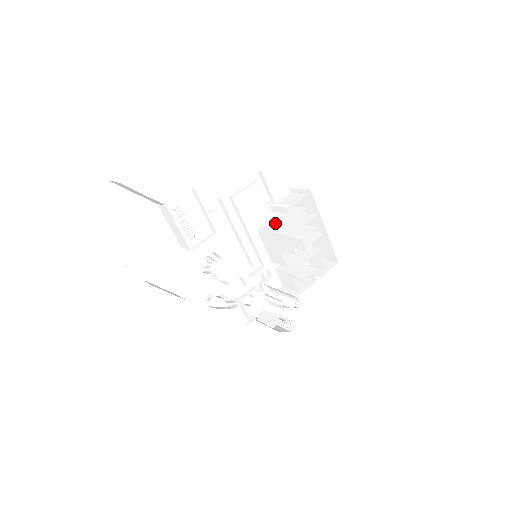
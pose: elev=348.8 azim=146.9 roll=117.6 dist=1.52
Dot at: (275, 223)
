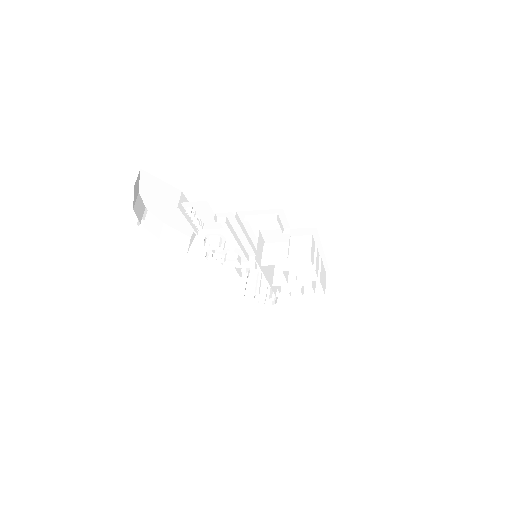
Dot at: (276, 253)
